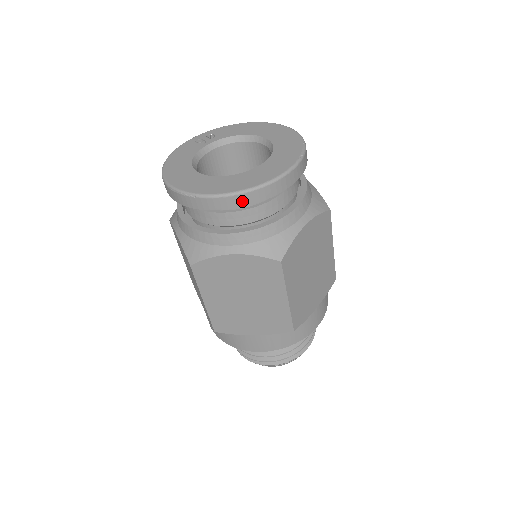
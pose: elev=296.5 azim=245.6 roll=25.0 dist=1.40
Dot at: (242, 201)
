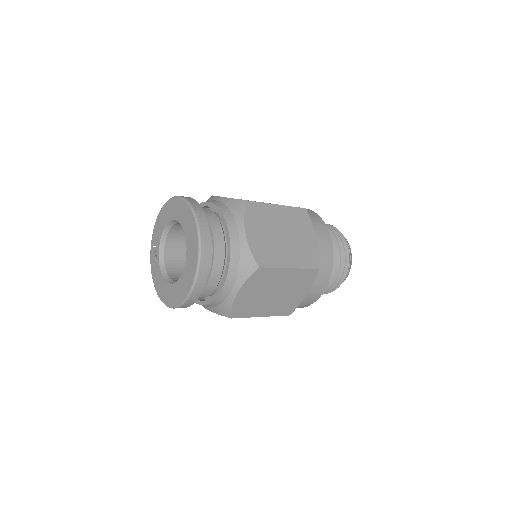
Dot at: (202, 278)
